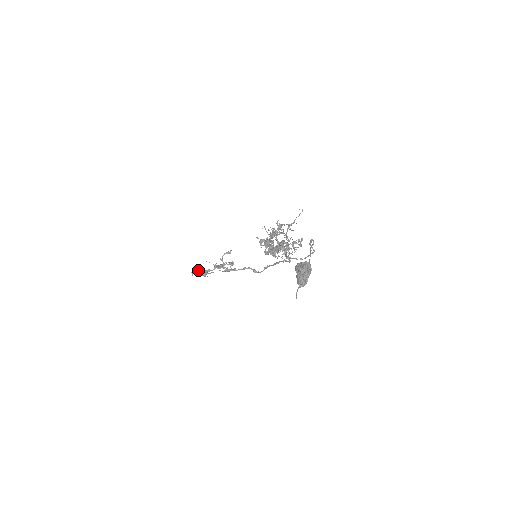
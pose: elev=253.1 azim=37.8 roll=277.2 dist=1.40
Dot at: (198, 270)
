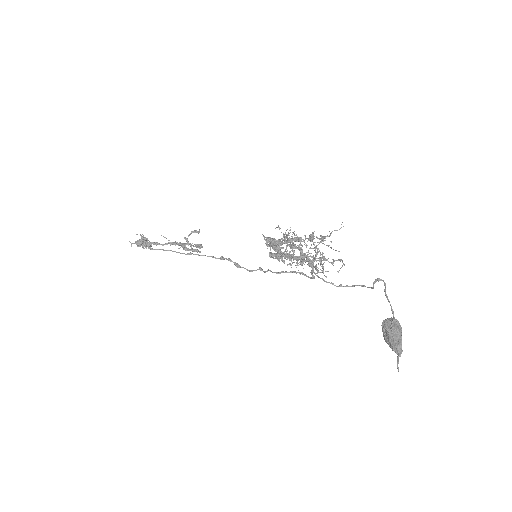
Dot at: (141, 240)
